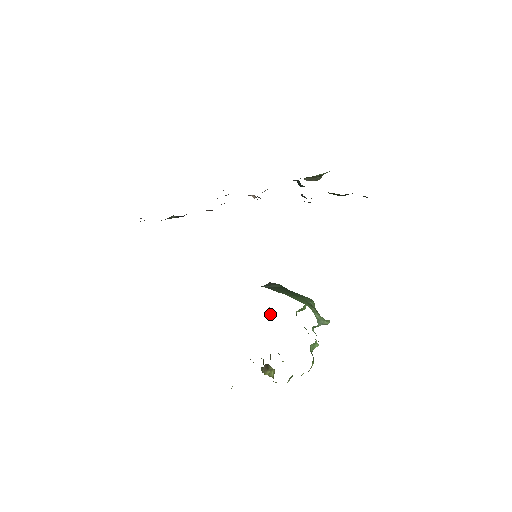
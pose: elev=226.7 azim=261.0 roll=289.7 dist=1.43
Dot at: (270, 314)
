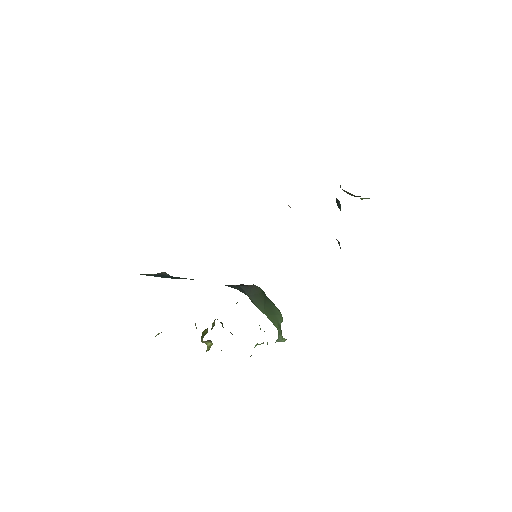
Dot at: occluded
